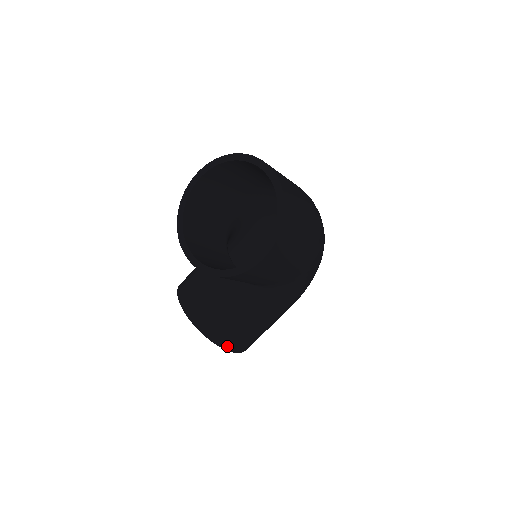
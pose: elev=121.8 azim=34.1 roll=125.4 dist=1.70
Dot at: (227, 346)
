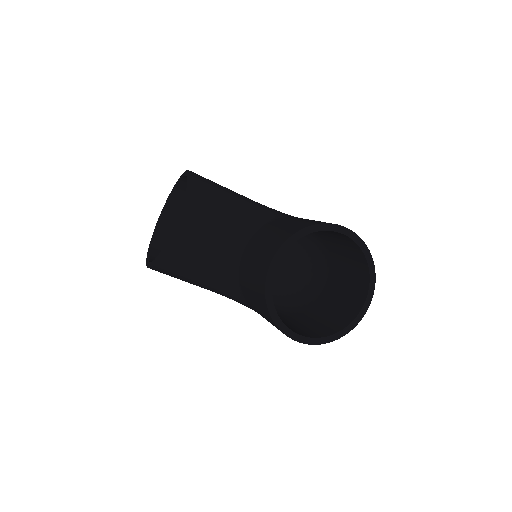
Dot at: (157, 267)
